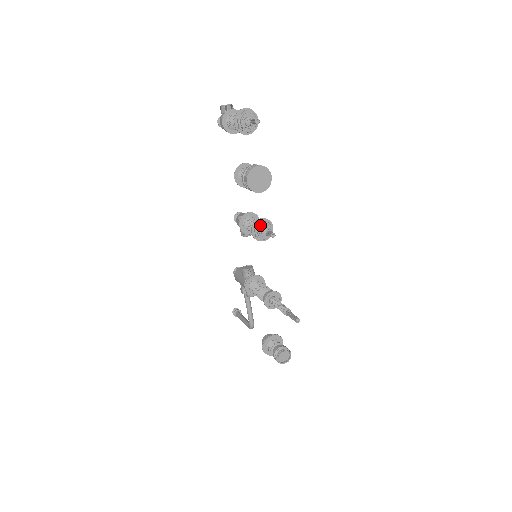
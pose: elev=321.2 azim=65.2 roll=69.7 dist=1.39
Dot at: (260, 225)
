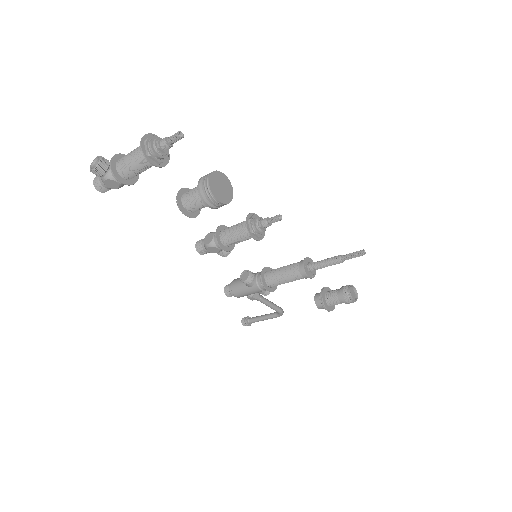
Dot at: (254, 225)
